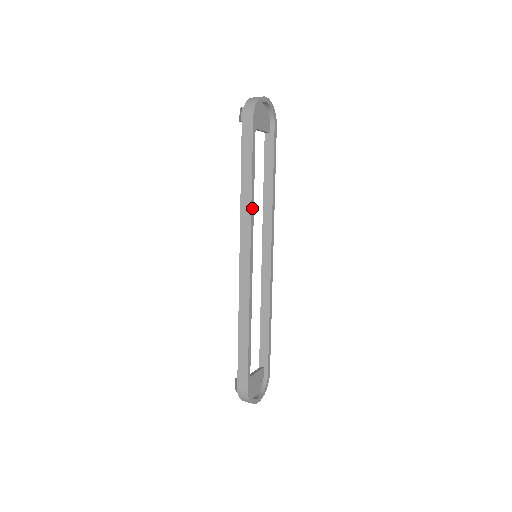
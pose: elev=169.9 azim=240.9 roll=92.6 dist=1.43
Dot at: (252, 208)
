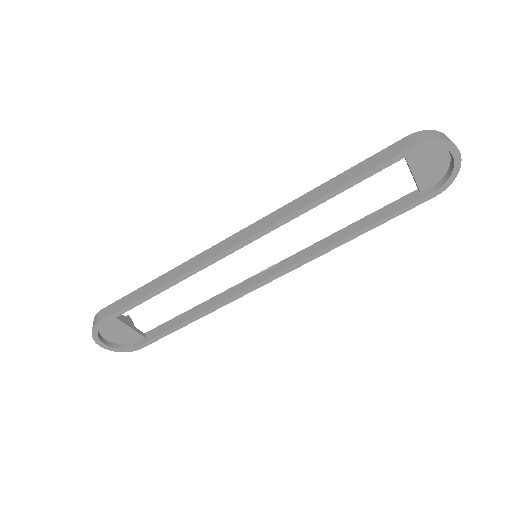
Dot at: (301, 211)
